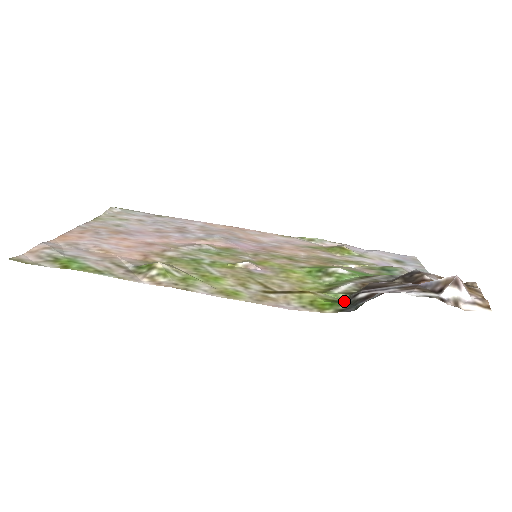
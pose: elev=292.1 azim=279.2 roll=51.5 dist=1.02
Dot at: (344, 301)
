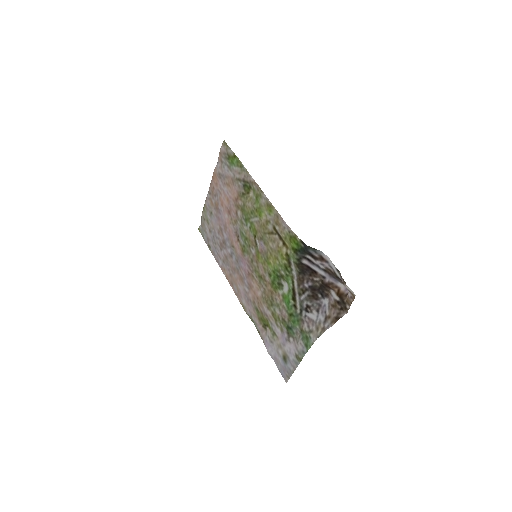
Dot at: (298, 255)
